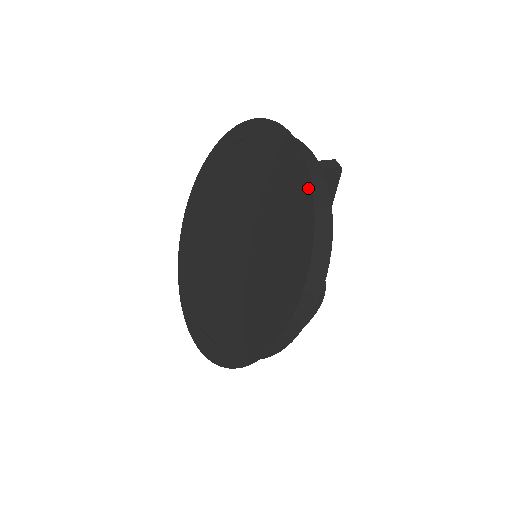
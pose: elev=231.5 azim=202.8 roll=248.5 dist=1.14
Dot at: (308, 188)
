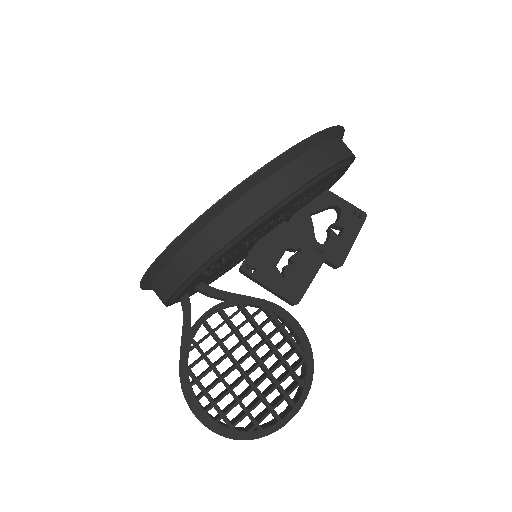
Dot at: occluded
